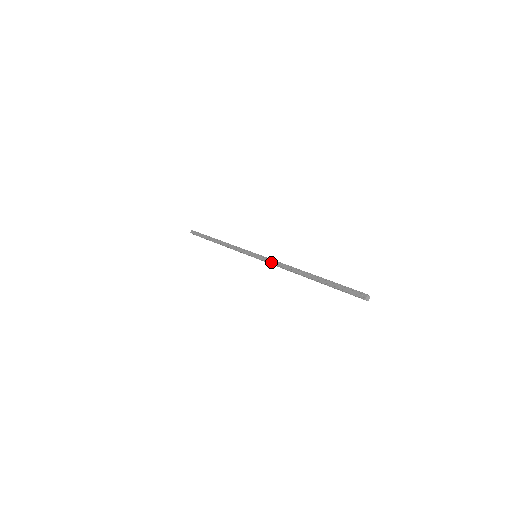
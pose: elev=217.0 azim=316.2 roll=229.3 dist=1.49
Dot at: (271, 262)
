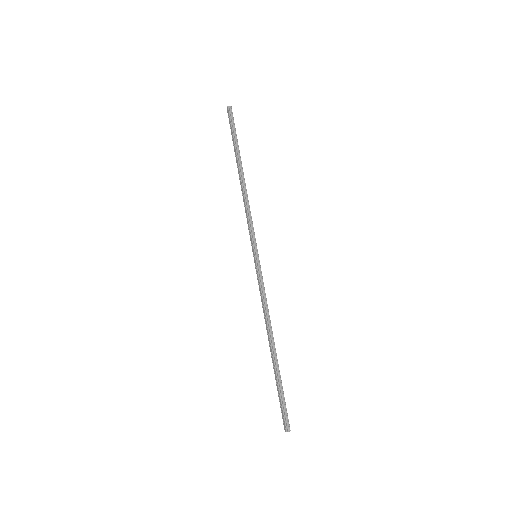
Dot at: (259, 289)
